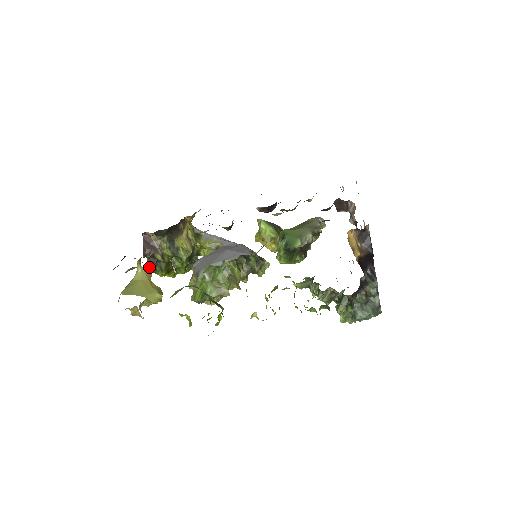
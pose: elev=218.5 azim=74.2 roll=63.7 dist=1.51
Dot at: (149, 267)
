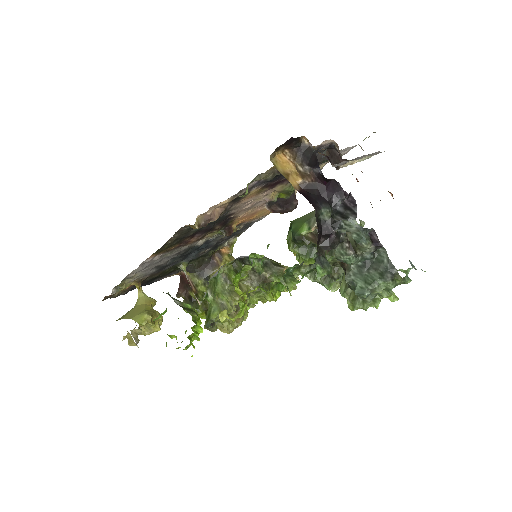
Dot at: occluded
